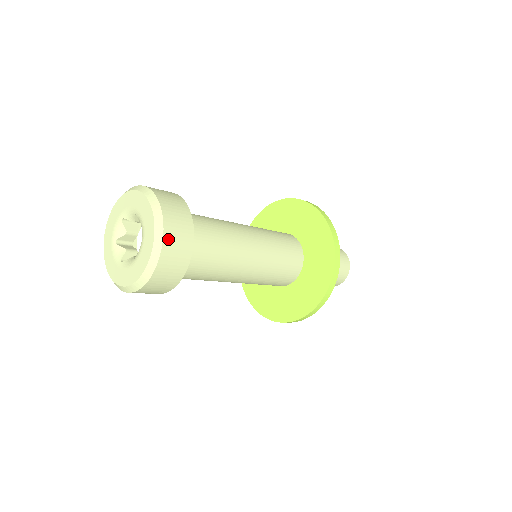
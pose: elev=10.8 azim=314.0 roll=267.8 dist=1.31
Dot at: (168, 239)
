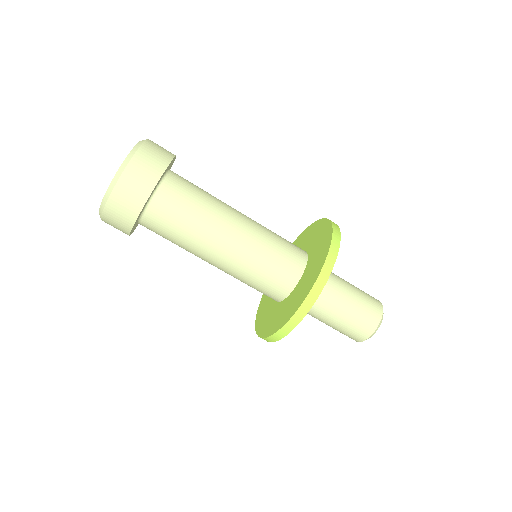
Dot at: (117, 194)
